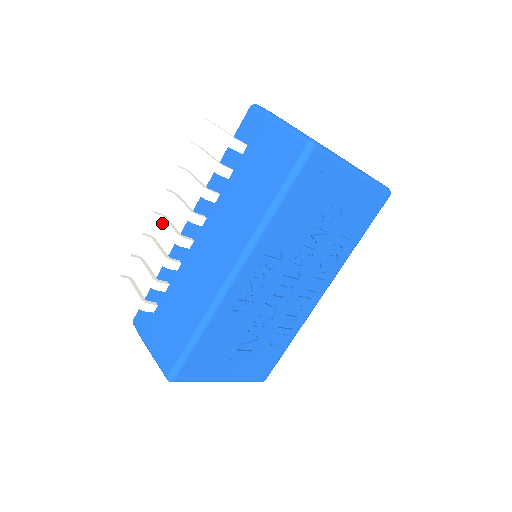
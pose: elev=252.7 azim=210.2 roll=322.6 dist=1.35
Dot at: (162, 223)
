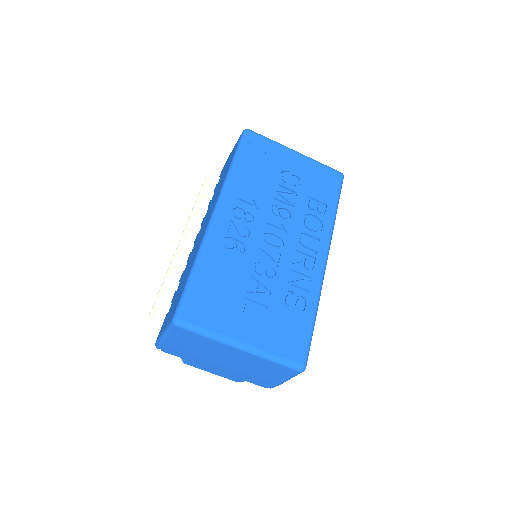
Dot at: (173, 255)
